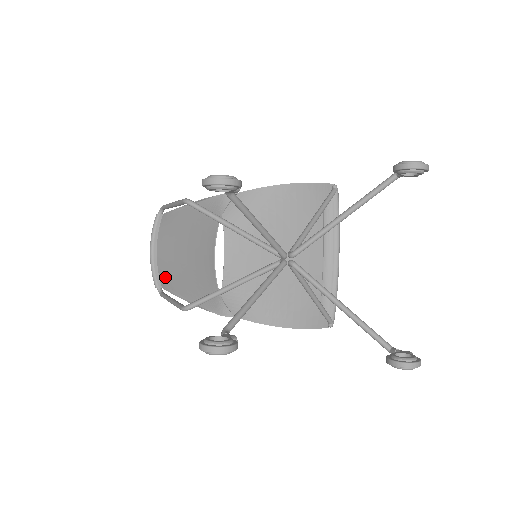
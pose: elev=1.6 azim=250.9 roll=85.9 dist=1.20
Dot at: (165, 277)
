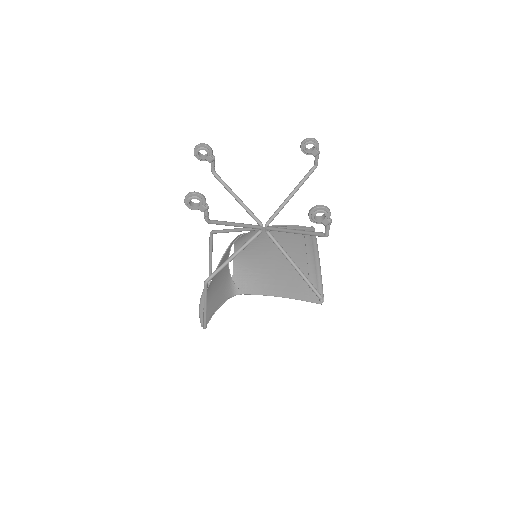
Dot at: (207, 313)
